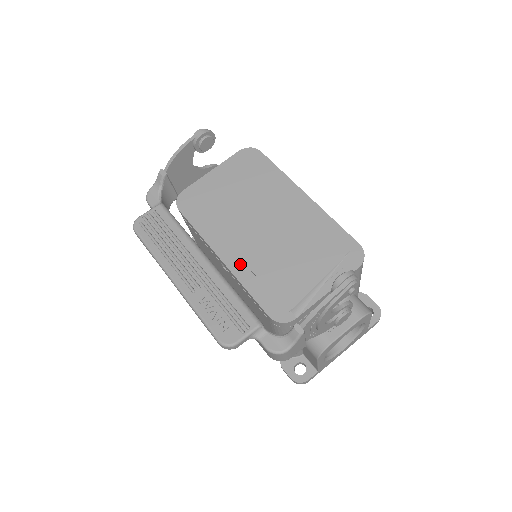
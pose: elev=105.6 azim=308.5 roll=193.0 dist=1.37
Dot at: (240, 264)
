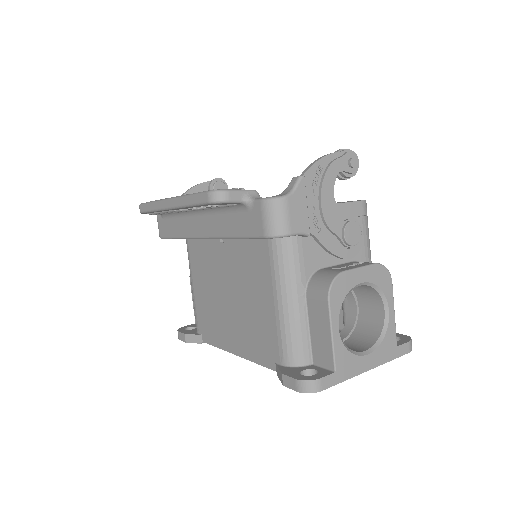
Dot at: occluded
